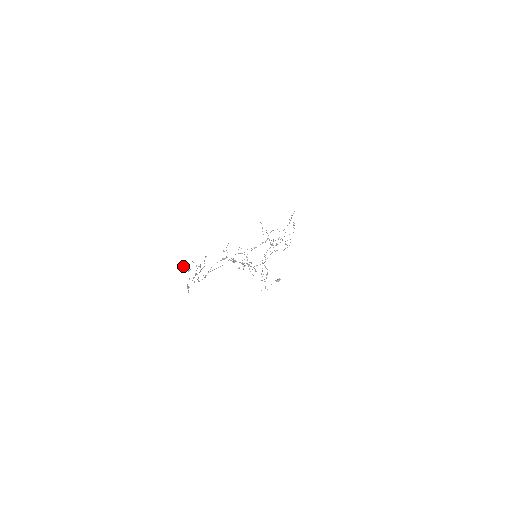
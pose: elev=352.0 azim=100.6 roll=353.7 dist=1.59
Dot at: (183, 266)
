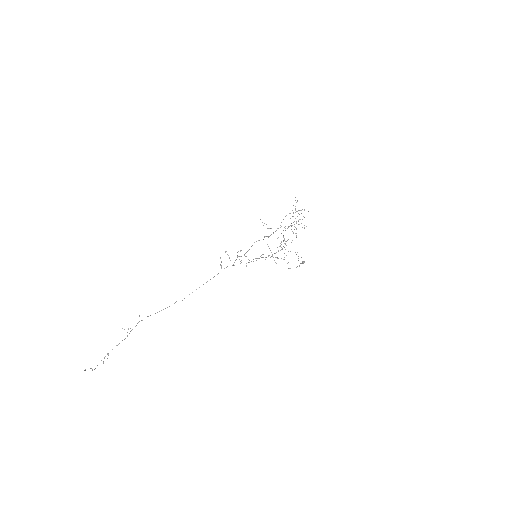
Dot at: (122, 328)
